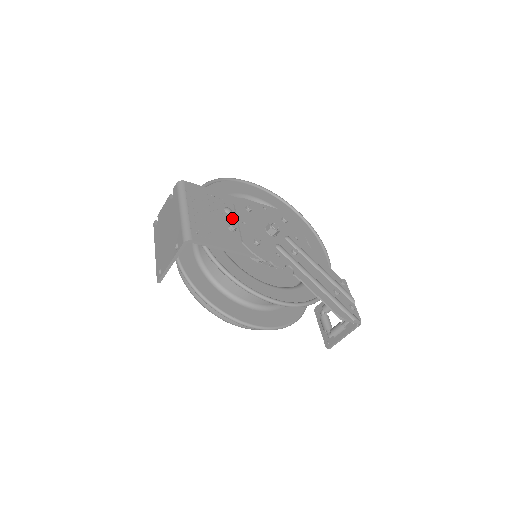
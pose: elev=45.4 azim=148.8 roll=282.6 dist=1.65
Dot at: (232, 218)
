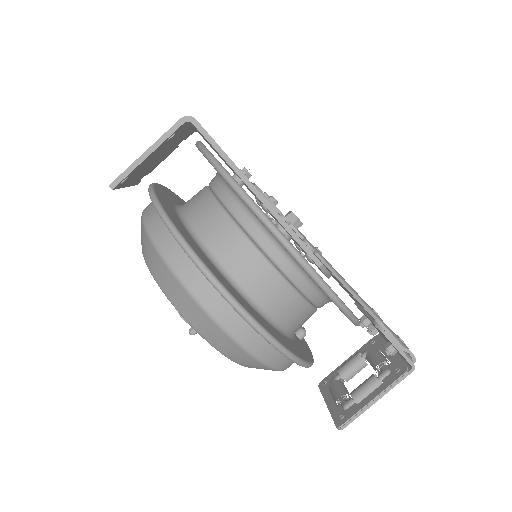
Dot at: occluded
